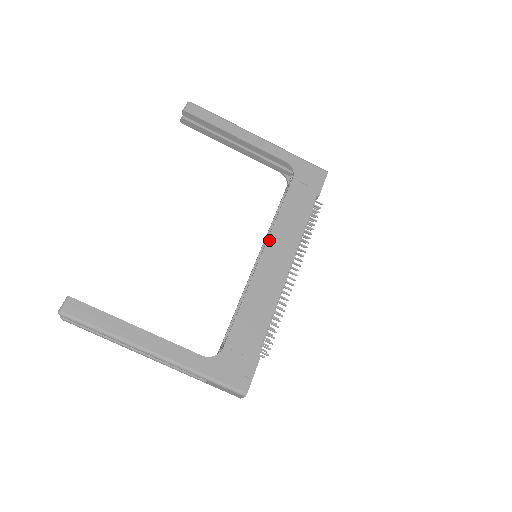
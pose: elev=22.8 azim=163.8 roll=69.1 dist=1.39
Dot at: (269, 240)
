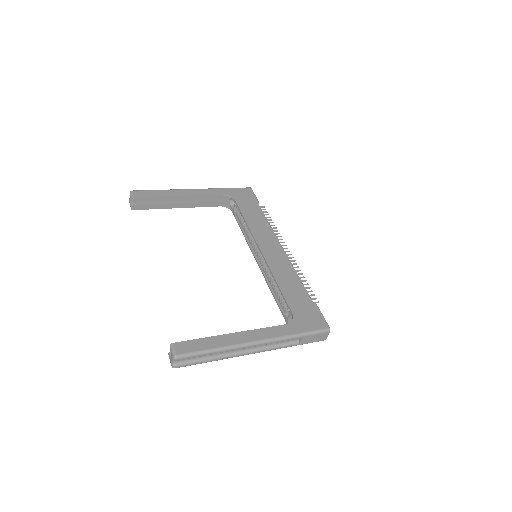
Dot at: (257, 240)
